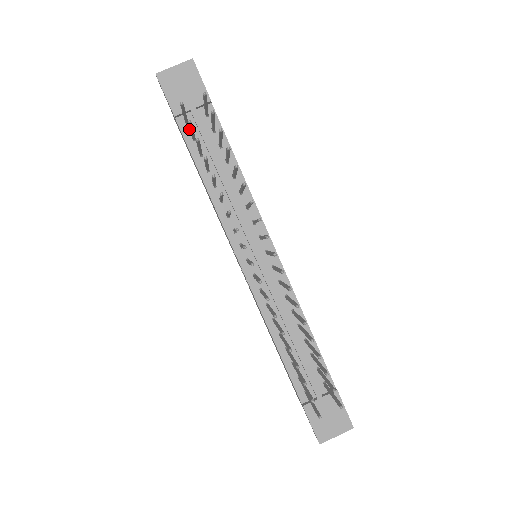
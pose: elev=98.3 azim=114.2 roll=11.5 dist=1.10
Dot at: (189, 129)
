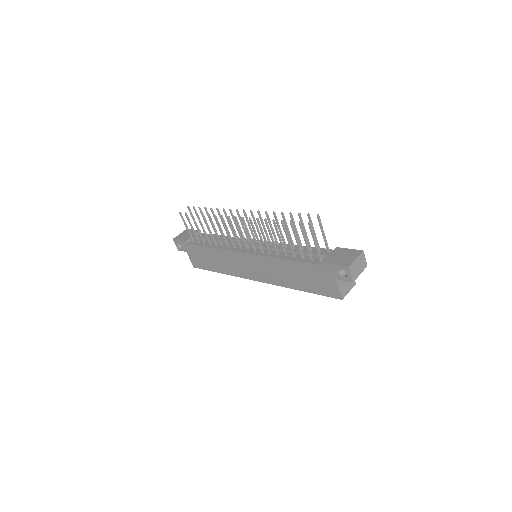
Dot at: (195, 242)
